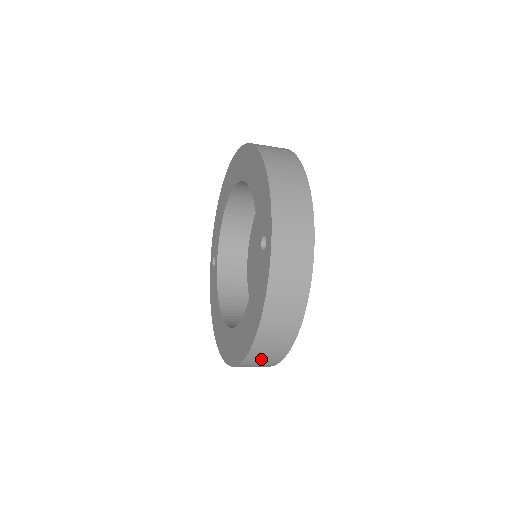
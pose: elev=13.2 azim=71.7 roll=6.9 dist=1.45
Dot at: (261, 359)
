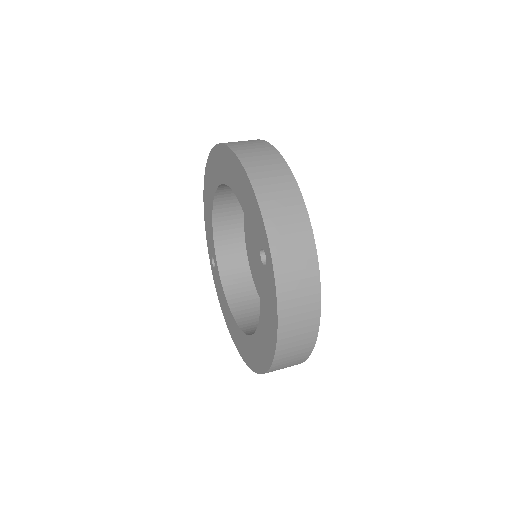
Dot at: (285, 365)
